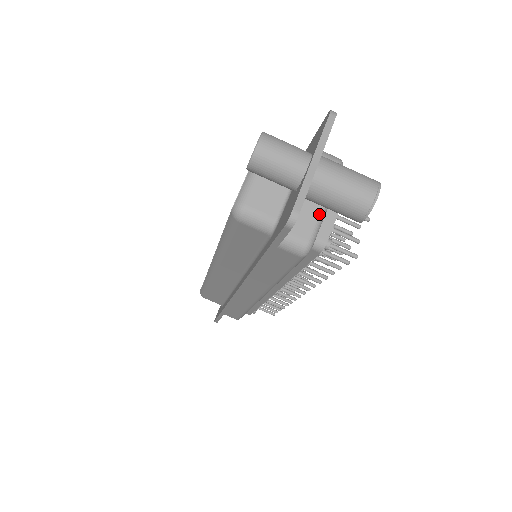
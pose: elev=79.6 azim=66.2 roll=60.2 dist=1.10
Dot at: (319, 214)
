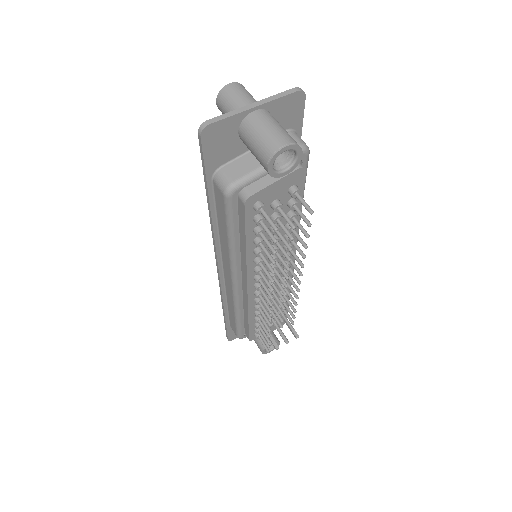
Dot at: (256, 169)
